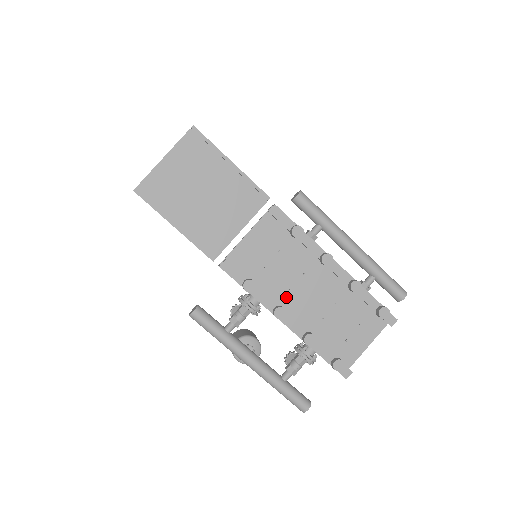
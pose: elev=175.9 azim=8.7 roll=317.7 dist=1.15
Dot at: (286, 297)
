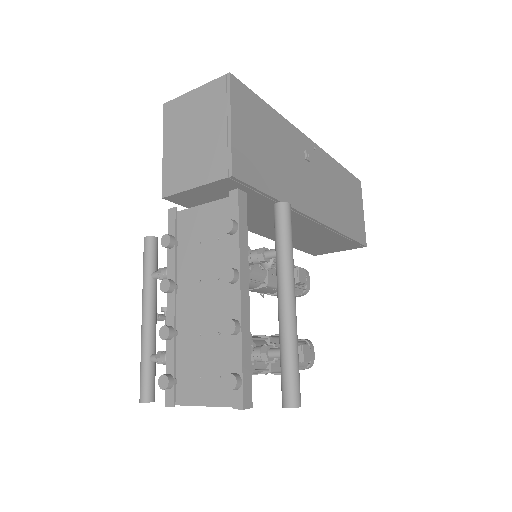
Dot at: (193, 285)
